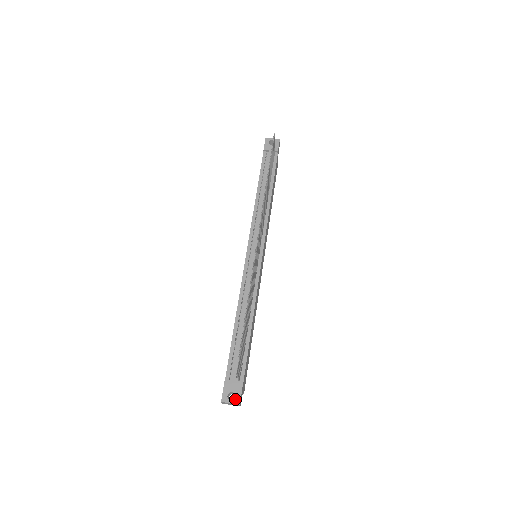
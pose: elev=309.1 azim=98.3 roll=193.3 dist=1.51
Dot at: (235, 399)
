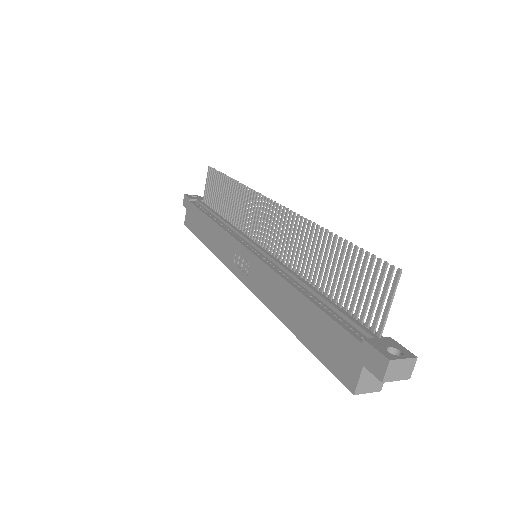
Dot at: (403, 353)
